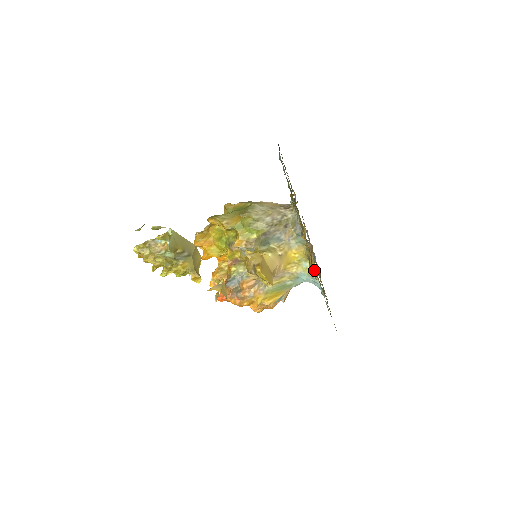
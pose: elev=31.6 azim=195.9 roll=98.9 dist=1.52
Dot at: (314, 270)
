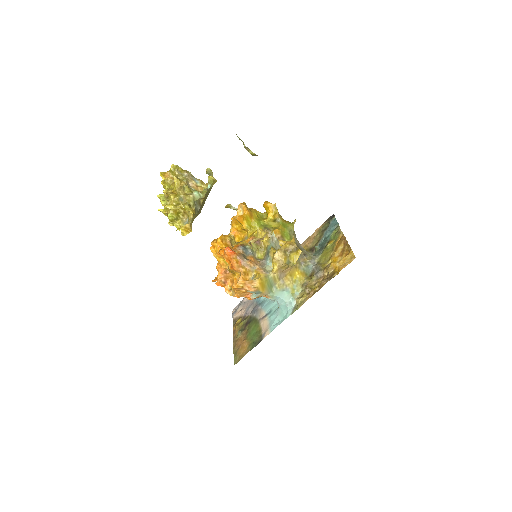
Dot at: (314, 290)
